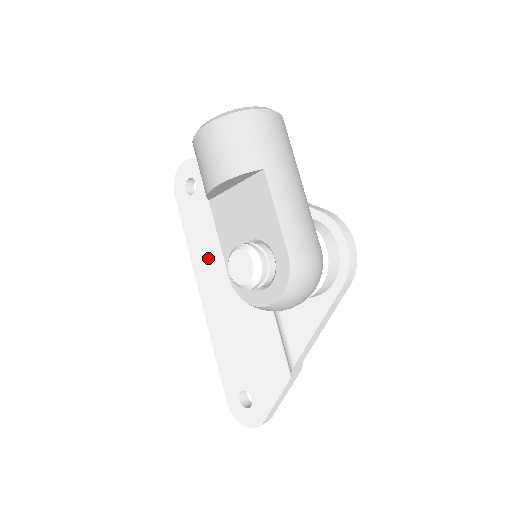
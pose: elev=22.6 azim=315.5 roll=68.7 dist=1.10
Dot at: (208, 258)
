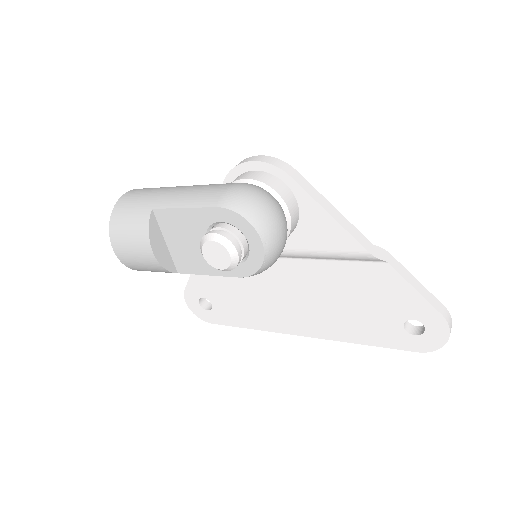
Dot at: (266, 312)
